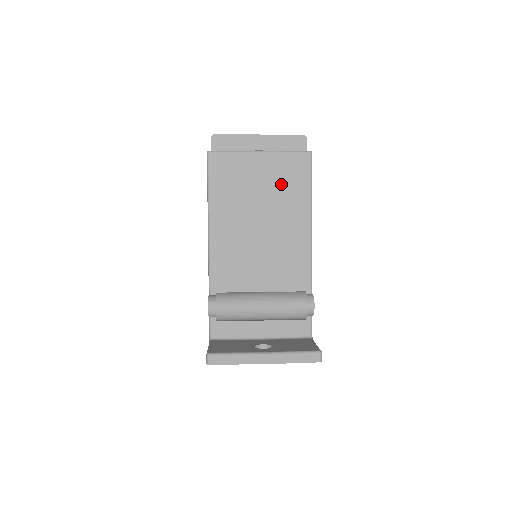
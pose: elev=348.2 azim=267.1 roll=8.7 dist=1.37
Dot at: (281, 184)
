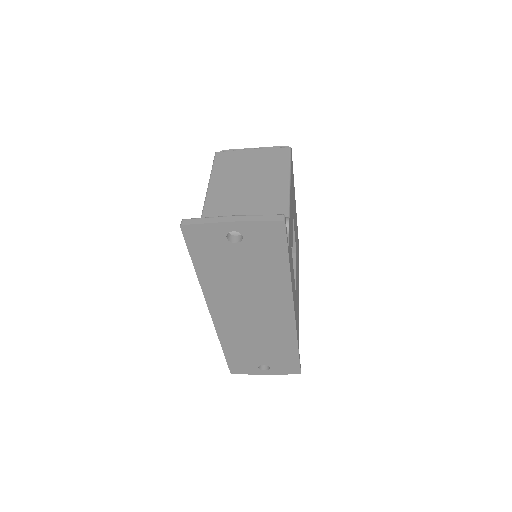
Dot at: (266, 162)
